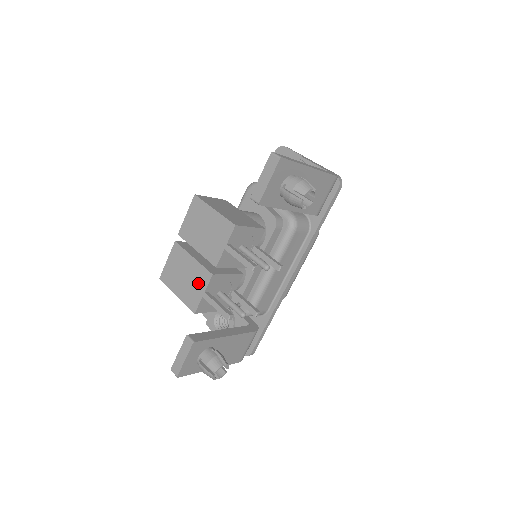
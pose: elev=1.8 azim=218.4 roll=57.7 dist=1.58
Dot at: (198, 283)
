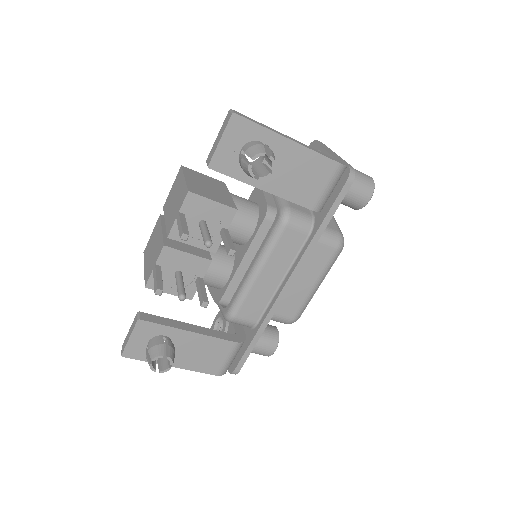
Dot at: (155, 255)
